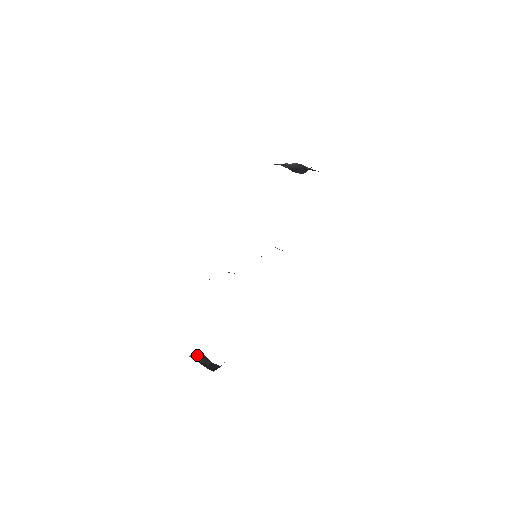
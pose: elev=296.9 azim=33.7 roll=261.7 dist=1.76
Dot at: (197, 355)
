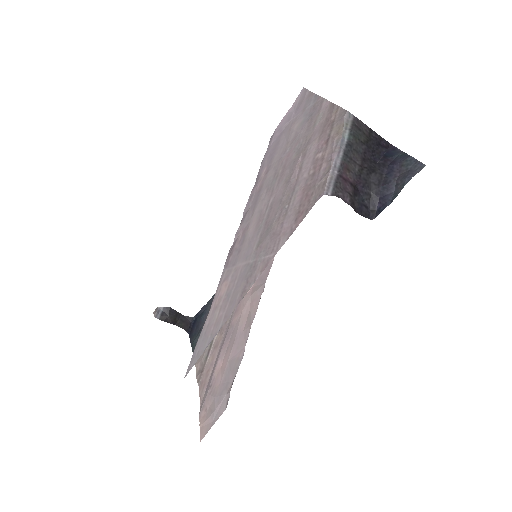
Dot at: (163, 311)
